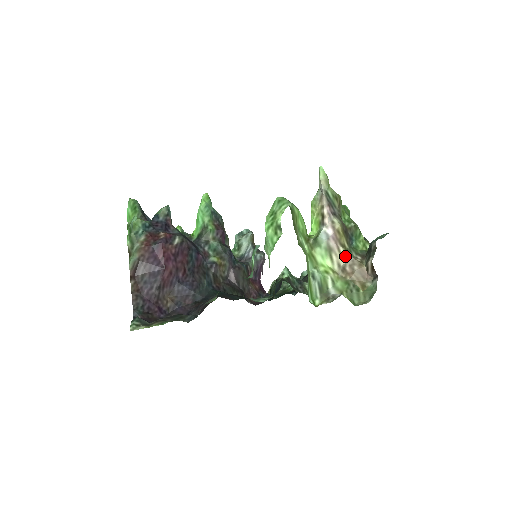
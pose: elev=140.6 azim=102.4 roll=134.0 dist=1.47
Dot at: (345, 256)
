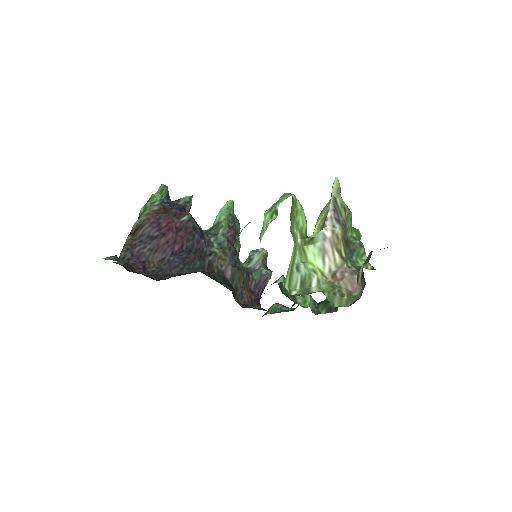
Dot at: (339, 262)
